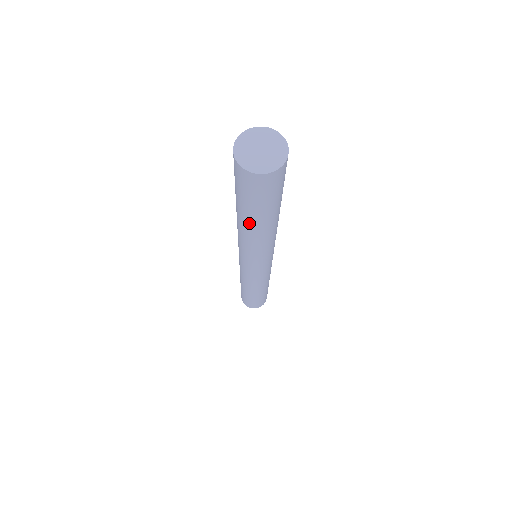
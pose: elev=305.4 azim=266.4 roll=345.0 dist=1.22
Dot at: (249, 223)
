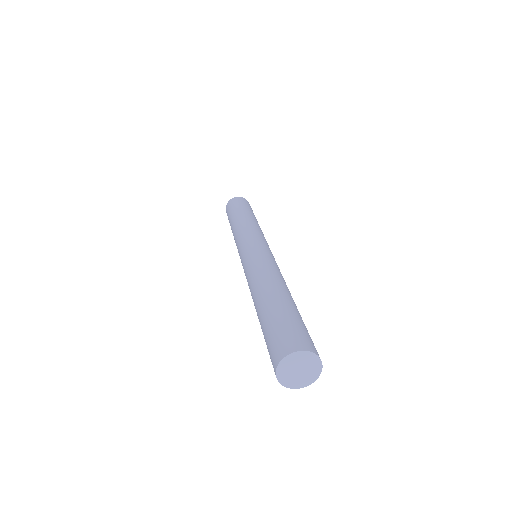
Dot at: occluded
